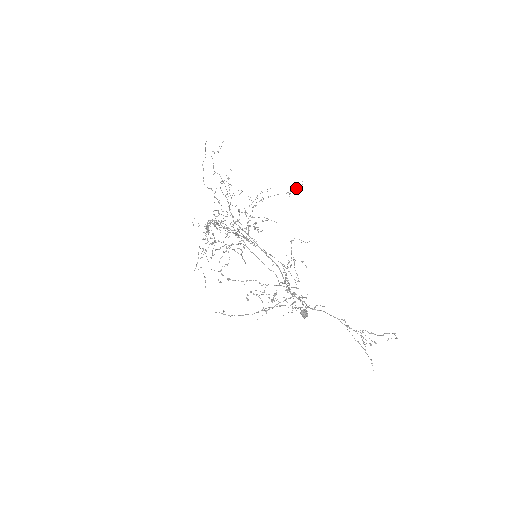
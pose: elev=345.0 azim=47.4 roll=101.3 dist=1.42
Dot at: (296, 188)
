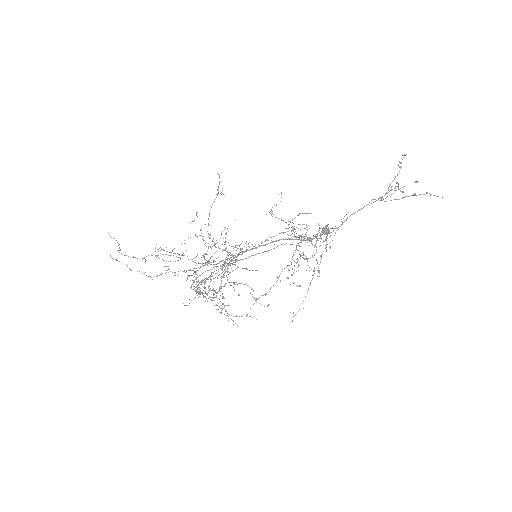
Dot at: (219, 184)
